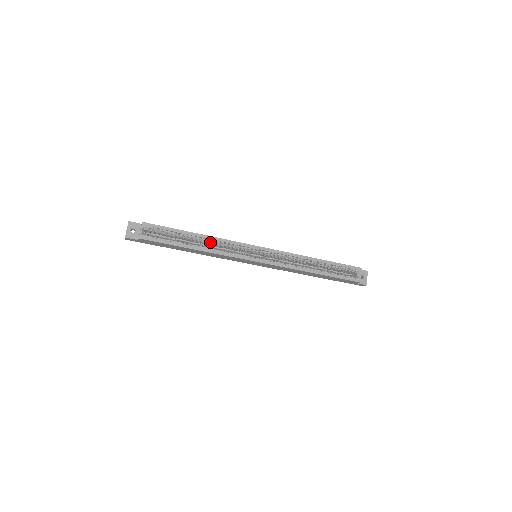
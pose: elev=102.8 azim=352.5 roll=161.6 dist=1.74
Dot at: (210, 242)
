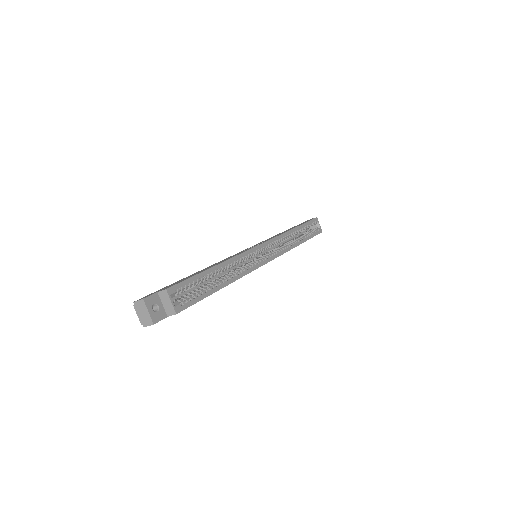
Dot at: (229, 267)
